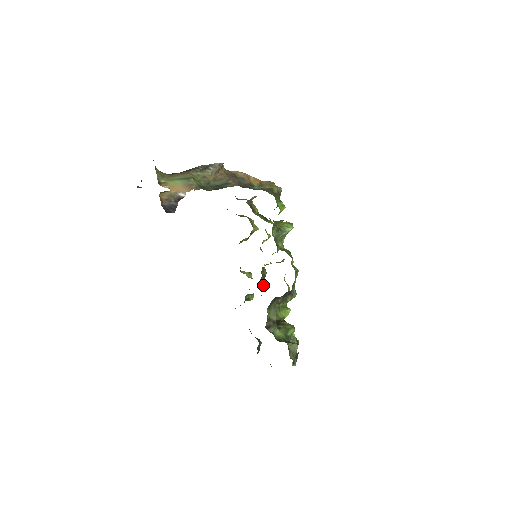
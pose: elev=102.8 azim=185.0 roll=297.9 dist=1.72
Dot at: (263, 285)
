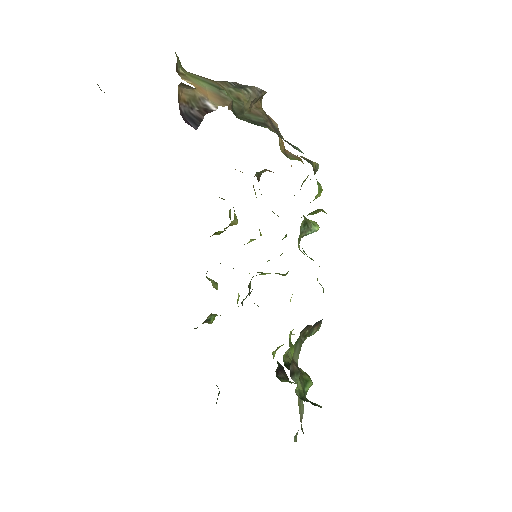
Dot at: occluded
